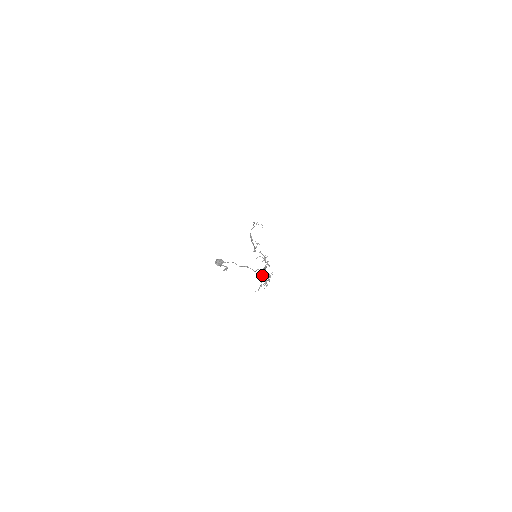
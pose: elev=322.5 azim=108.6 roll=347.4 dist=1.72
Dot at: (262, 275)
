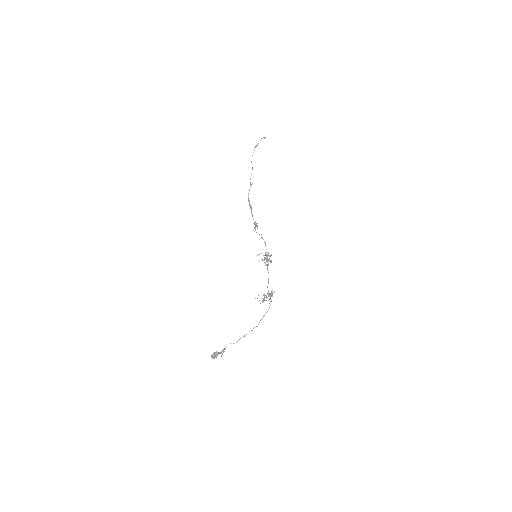
Dot at: occluded
